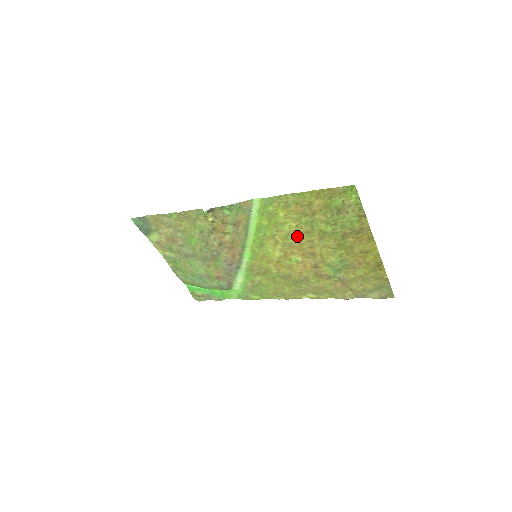
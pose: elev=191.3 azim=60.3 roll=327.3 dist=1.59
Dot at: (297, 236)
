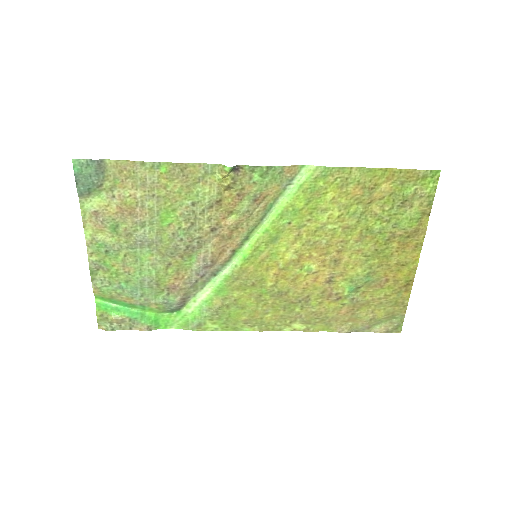
Dot at: (330, 232)
